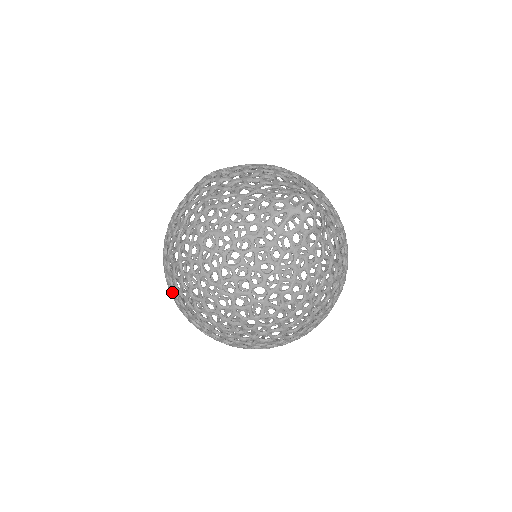
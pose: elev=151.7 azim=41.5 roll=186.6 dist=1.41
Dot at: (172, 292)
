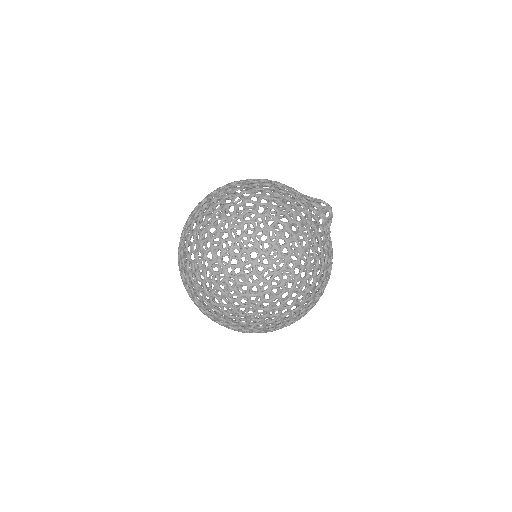
Dot at: occluded
